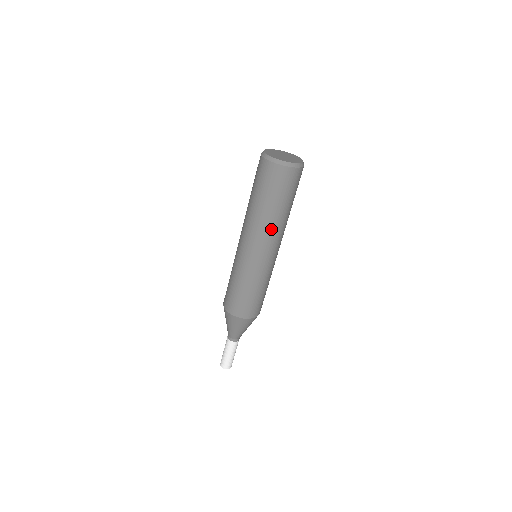
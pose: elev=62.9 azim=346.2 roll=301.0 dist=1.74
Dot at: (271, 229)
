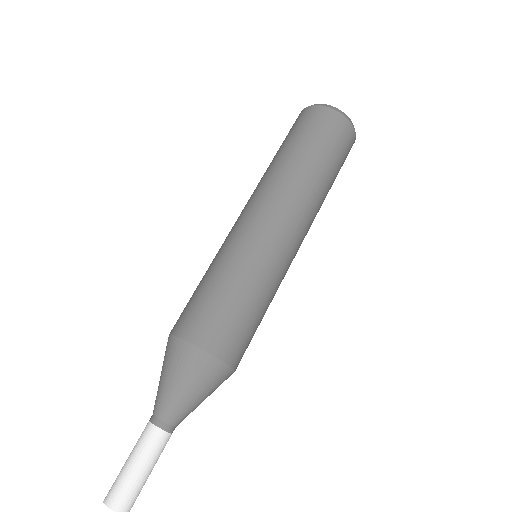
Dot at: (267, 180)
